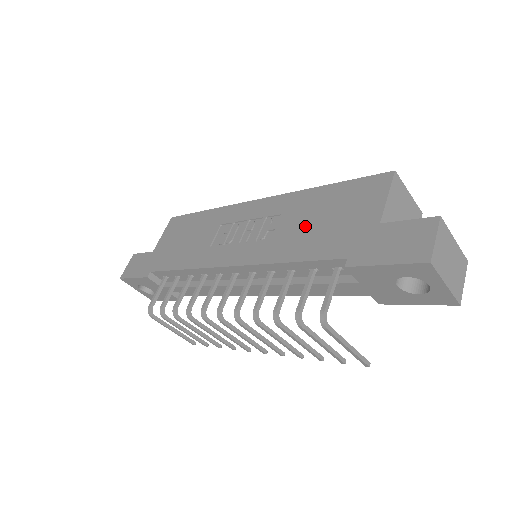
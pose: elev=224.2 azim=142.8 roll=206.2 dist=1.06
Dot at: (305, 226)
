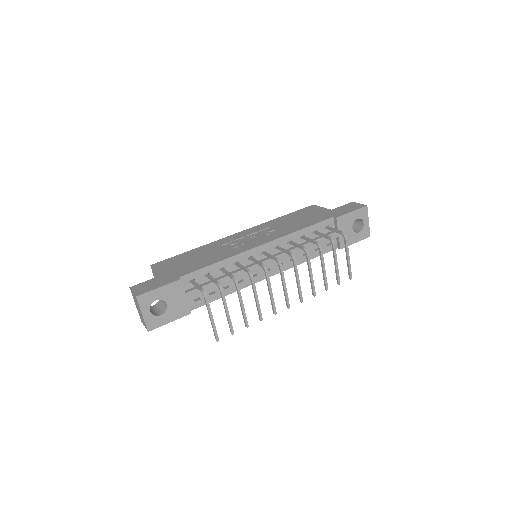
Dot at: (293, 222)
